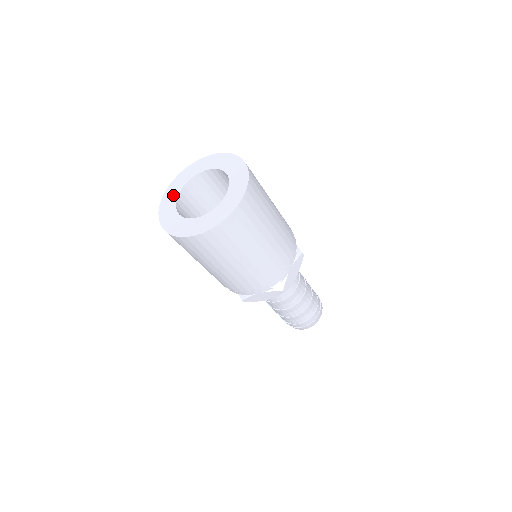
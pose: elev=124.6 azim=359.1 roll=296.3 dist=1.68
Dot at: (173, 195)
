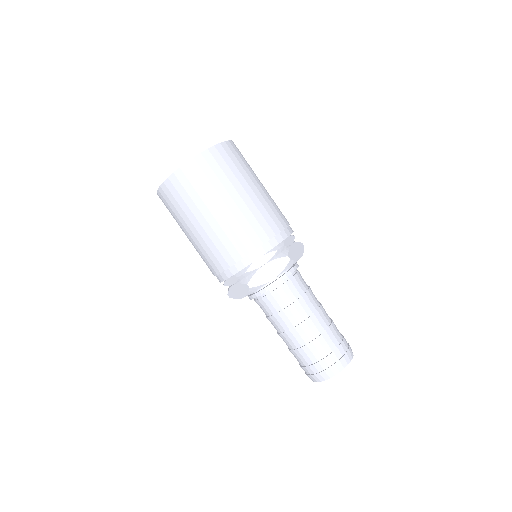
Dot at: occluded
